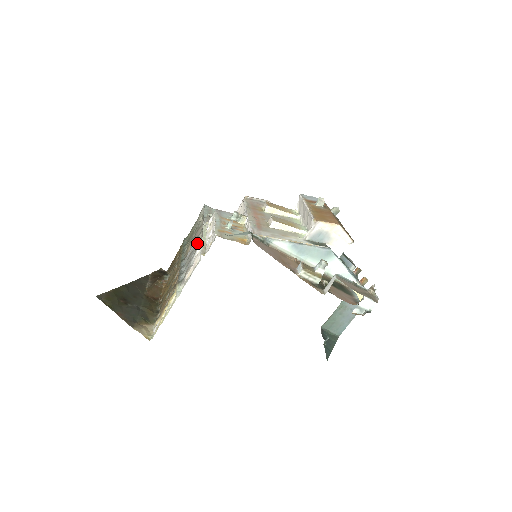
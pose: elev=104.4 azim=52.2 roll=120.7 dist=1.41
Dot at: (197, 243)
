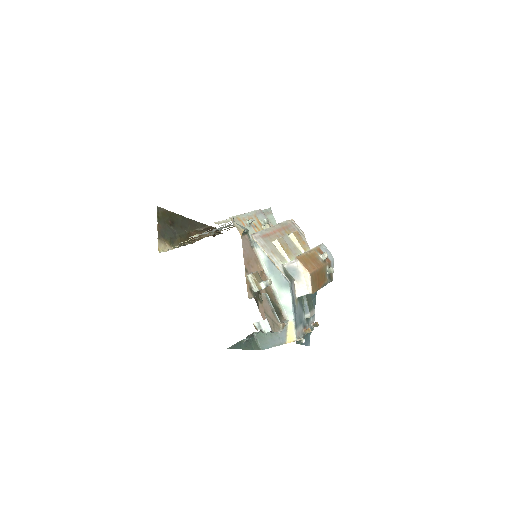
Dot at: occluded
